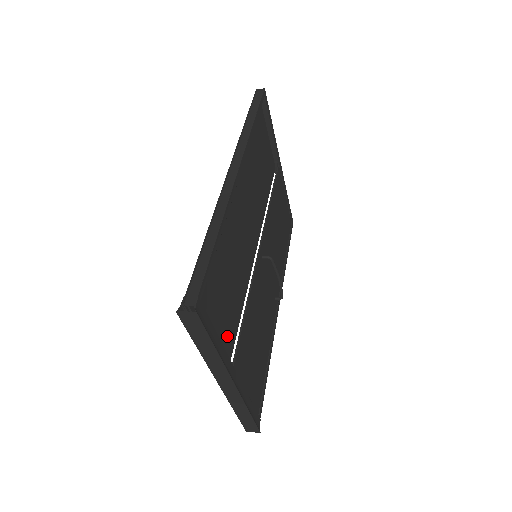
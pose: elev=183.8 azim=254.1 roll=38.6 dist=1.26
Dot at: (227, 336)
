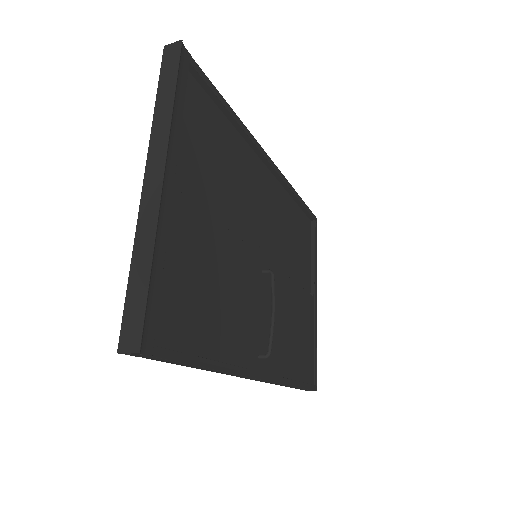
Dot at: (186, 178)
